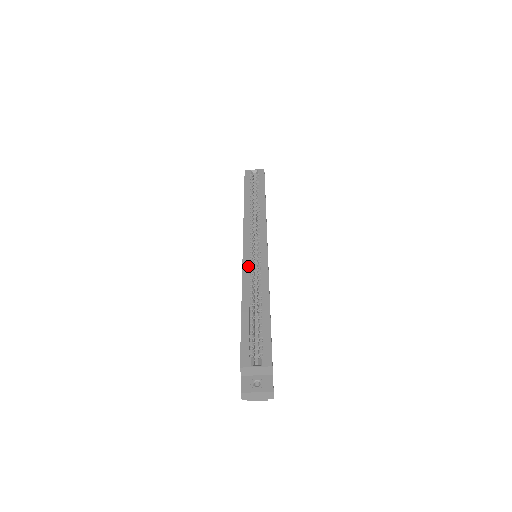
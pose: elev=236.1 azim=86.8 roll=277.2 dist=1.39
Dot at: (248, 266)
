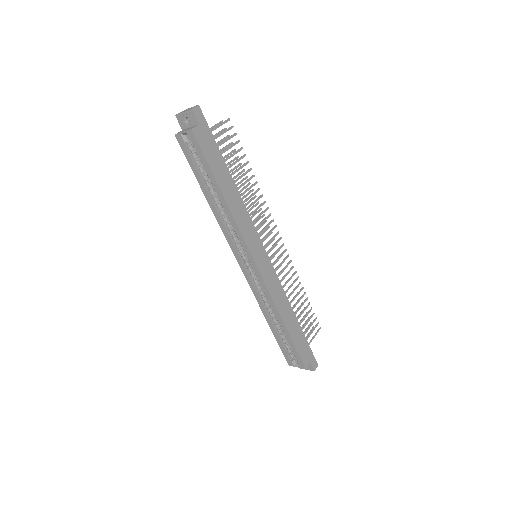
Dot at: (255, 290)
